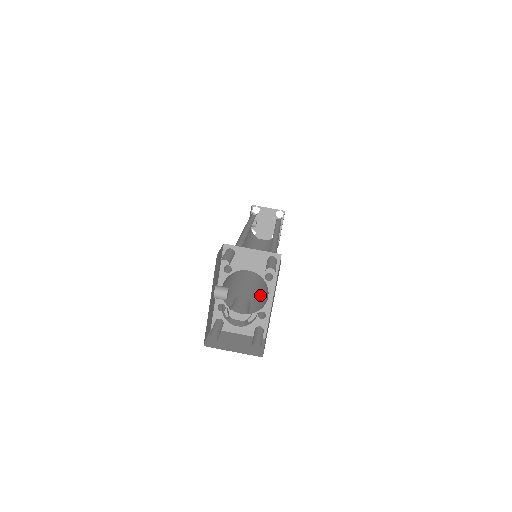
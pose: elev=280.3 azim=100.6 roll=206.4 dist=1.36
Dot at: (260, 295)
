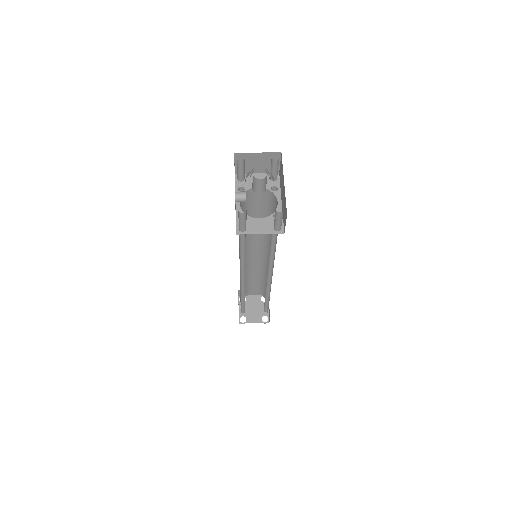
Dot at: occluded
